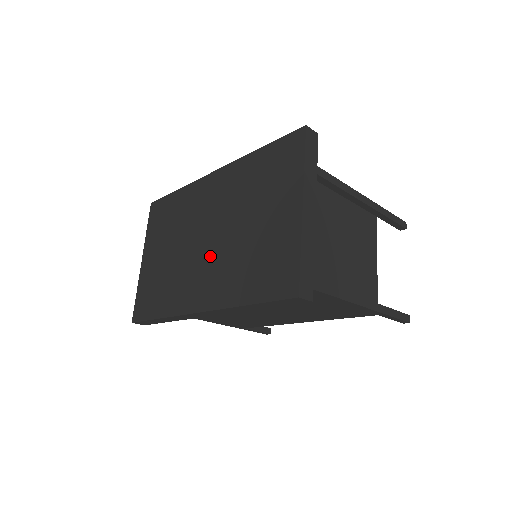
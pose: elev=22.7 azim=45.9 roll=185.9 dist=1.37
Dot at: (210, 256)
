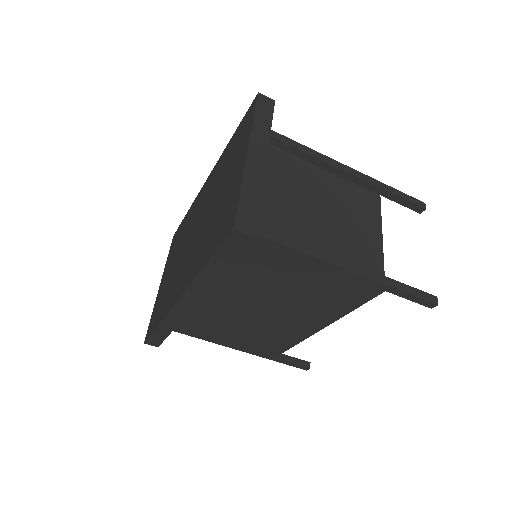
Dot at: (193, 245)
